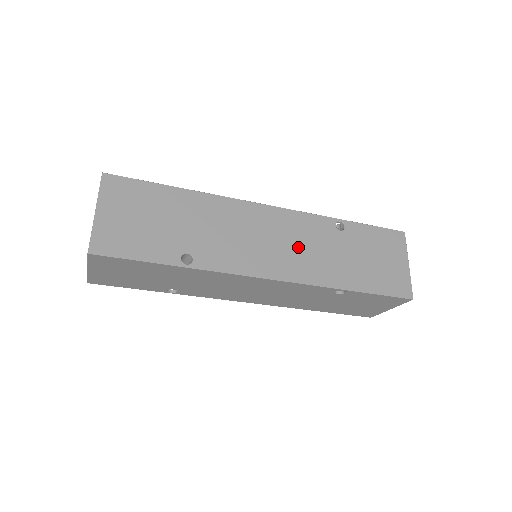
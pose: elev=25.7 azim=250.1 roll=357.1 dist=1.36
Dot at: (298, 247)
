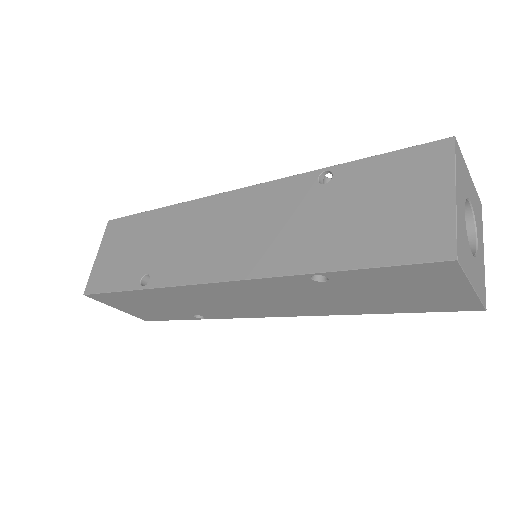
Dot at: (258, 230)
